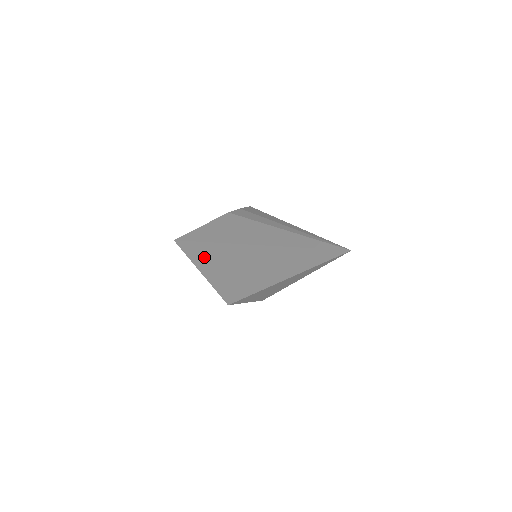
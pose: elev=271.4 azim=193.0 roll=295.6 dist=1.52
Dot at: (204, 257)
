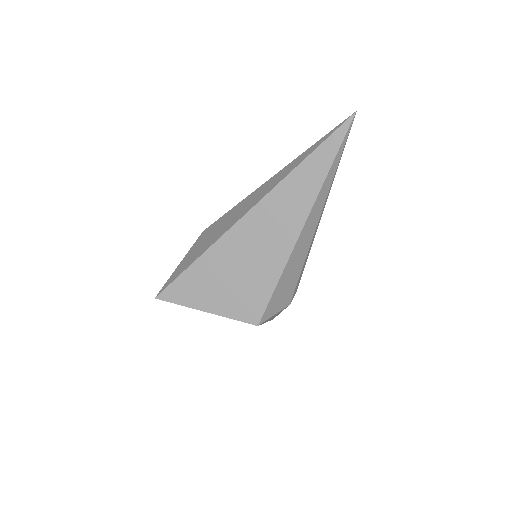
Dot at: (203, 283)
